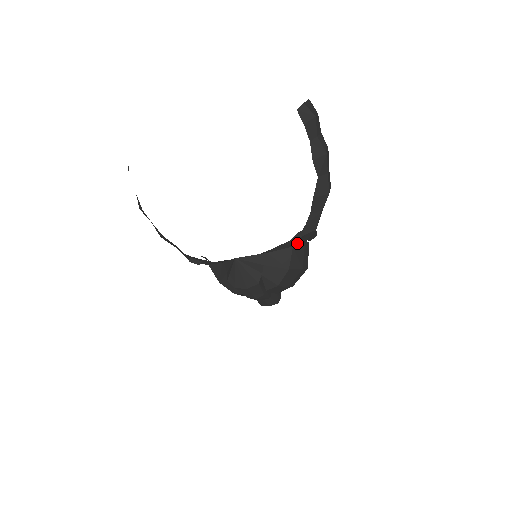
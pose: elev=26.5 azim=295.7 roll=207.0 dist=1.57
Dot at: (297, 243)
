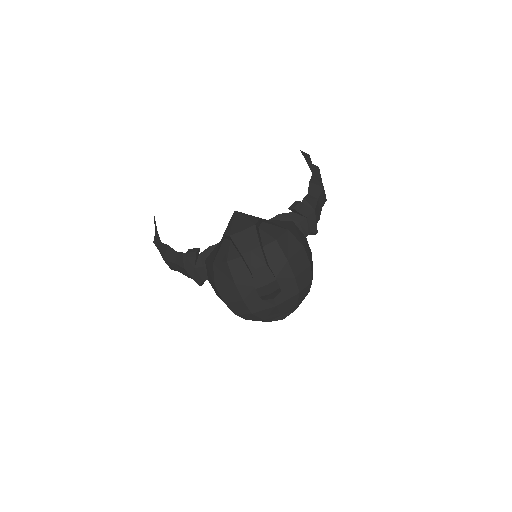
Dot at: (297, 220)
